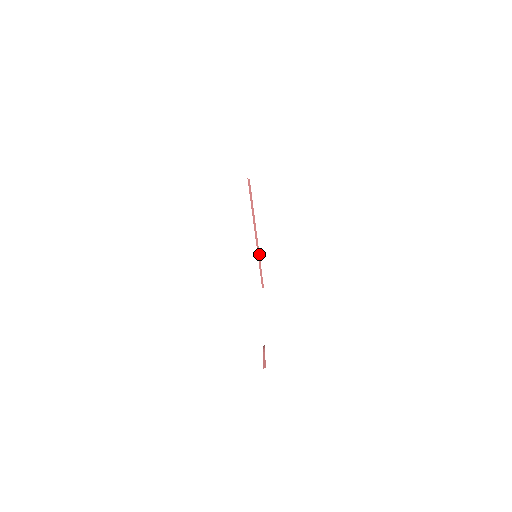
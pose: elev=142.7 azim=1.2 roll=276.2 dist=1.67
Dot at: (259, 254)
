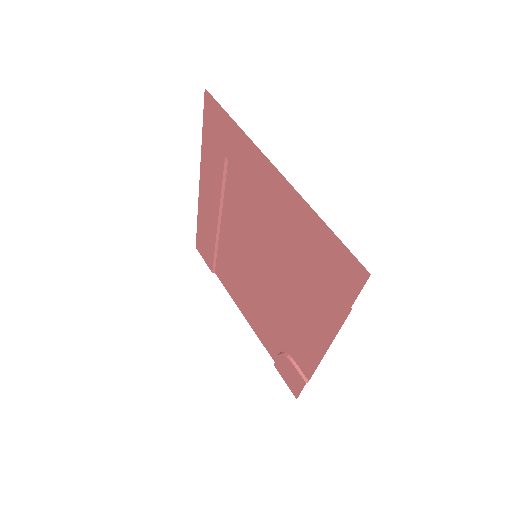
Dot at: (218, 239)
